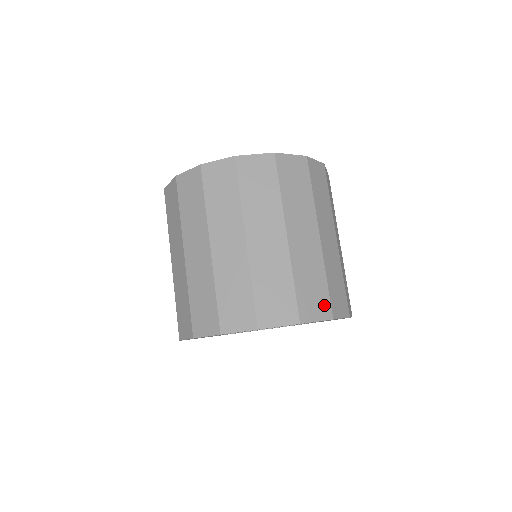
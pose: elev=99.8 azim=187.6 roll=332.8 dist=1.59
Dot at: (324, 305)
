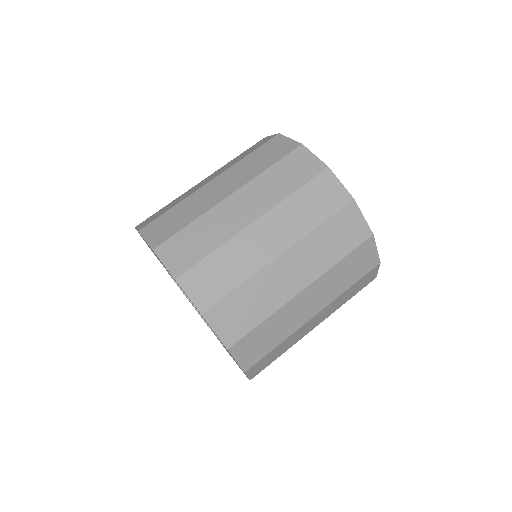
Dot at: (254, 358)
